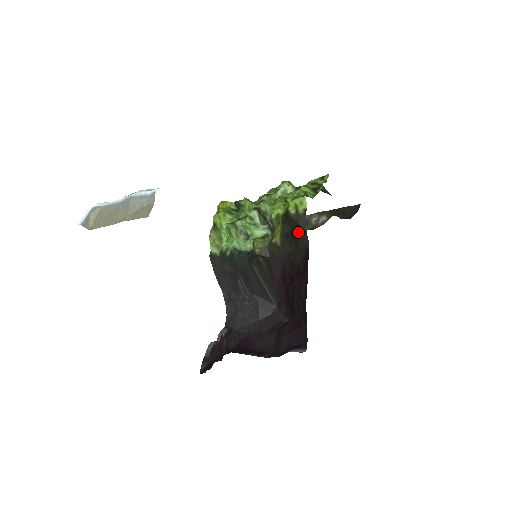
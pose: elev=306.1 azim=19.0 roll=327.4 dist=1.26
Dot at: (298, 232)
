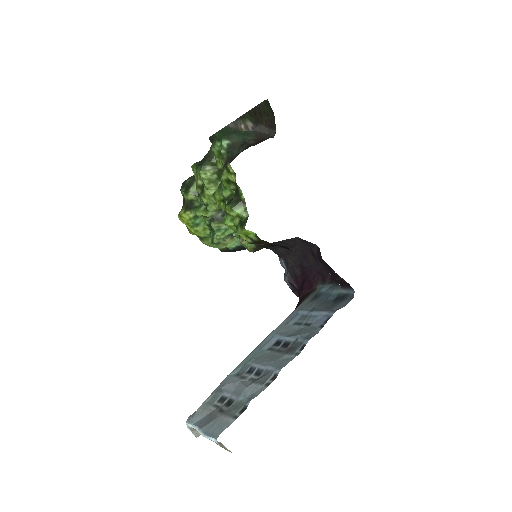
Dot at: occluded
